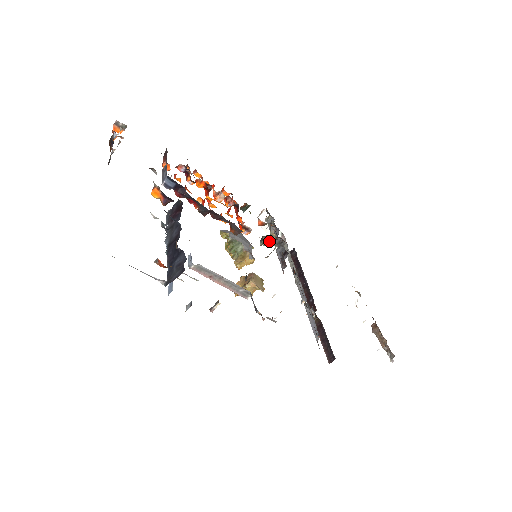
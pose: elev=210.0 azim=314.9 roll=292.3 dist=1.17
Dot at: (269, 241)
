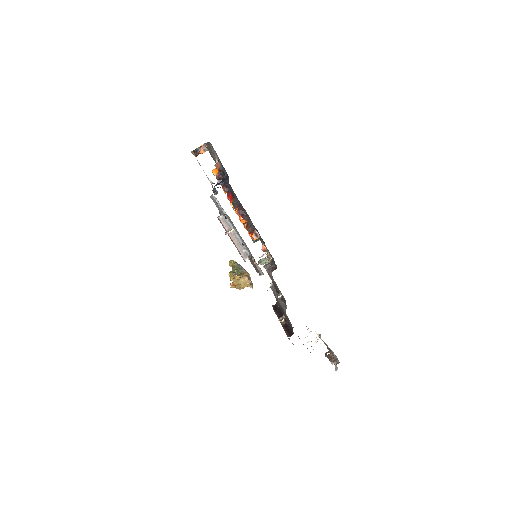
Dot at: (267, 254)
